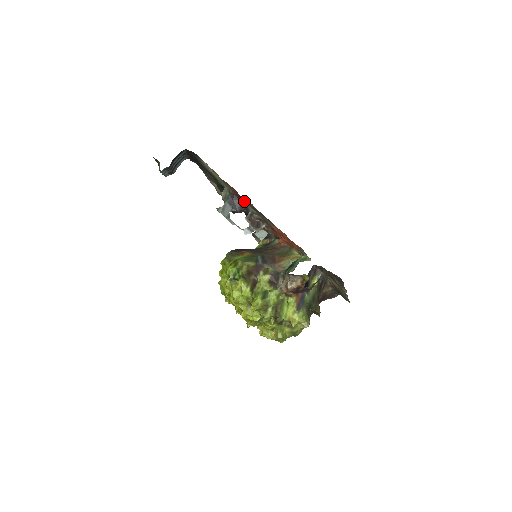
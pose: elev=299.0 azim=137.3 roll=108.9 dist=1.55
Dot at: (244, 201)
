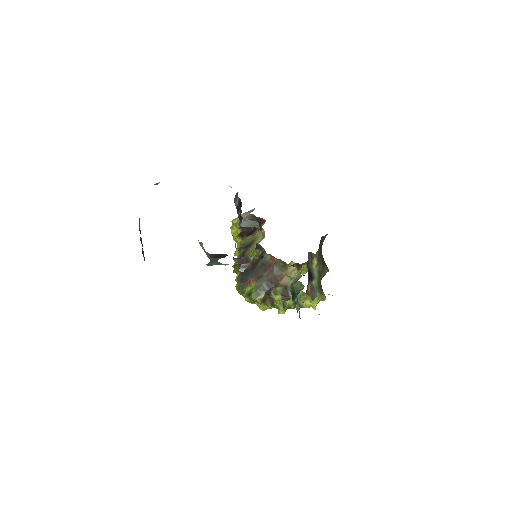
Dot at: occluded
